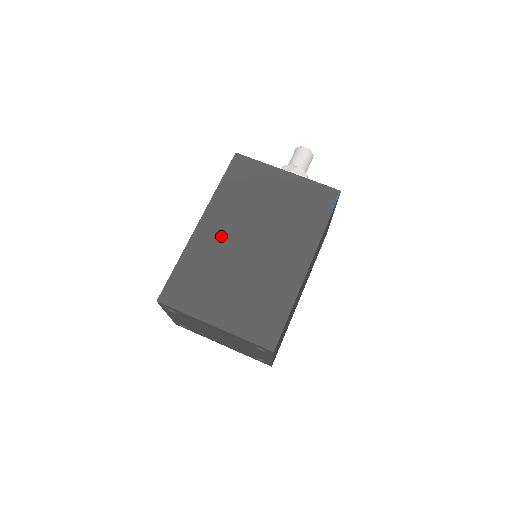
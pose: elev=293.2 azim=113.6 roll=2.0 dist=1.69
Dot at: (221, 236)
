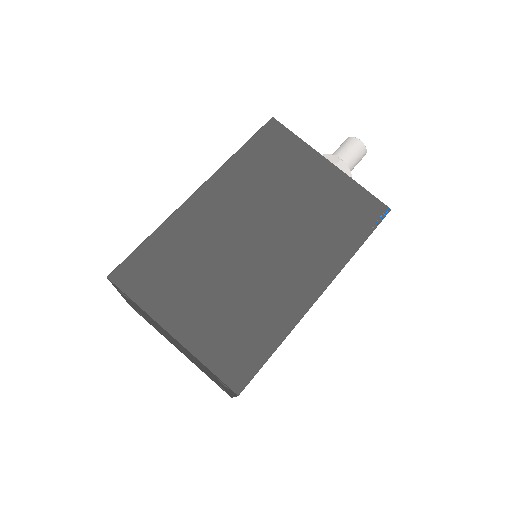
Dot at: (219, 218)
